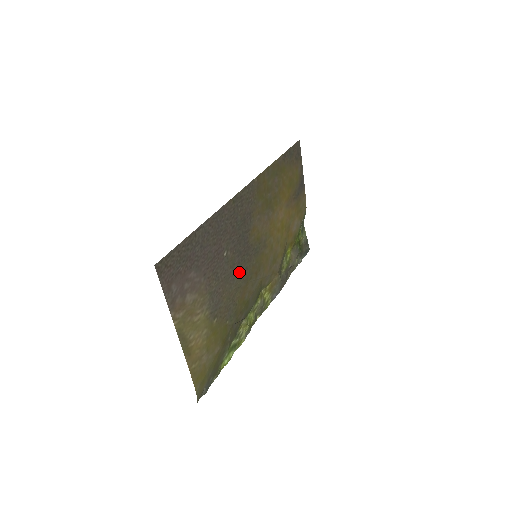
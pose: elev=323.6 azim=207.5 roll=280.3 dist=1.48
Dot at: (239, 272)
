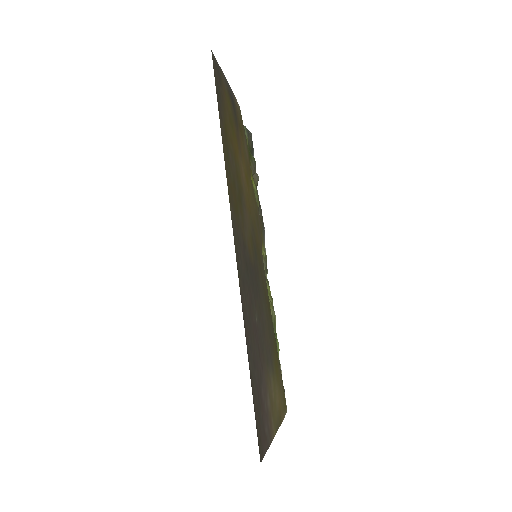
Dot at: (261, 299)
